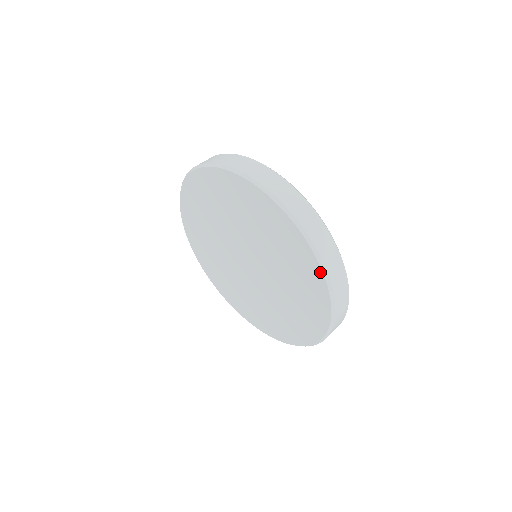
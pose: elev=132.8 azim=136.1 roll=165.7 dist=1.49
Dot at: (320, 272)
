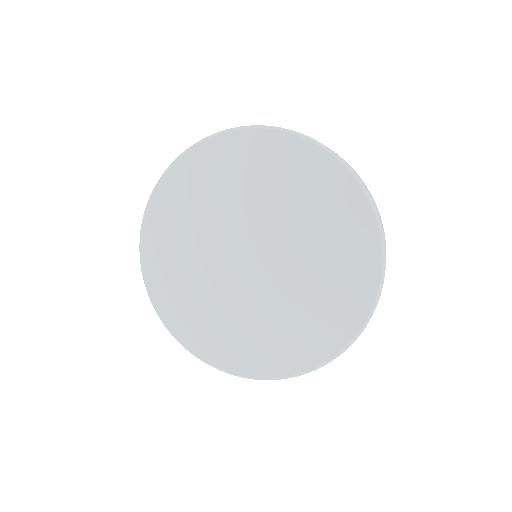
Dot at: (369, 210)
